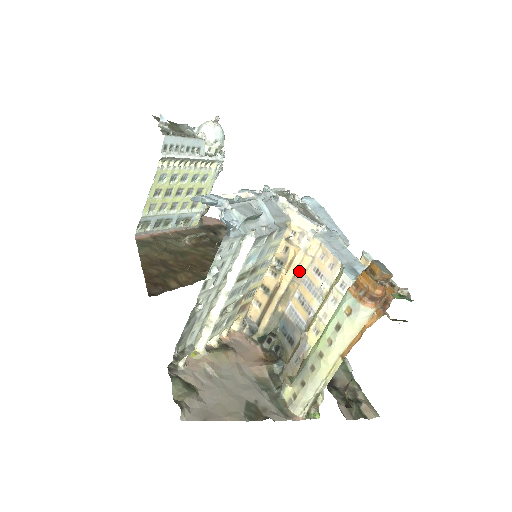
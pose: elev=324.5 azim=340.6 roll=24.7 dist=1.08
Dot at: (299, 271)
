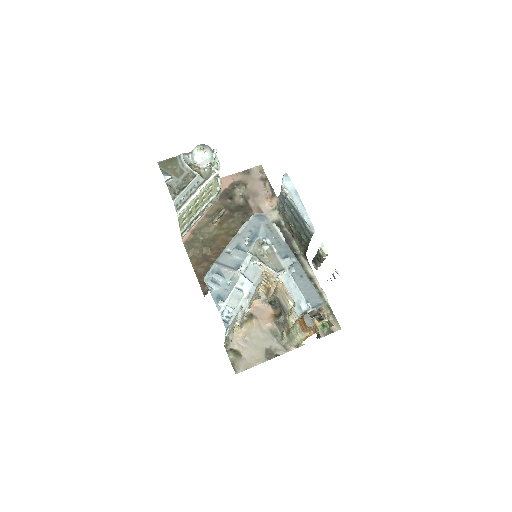
Dot at: (278, 287)
